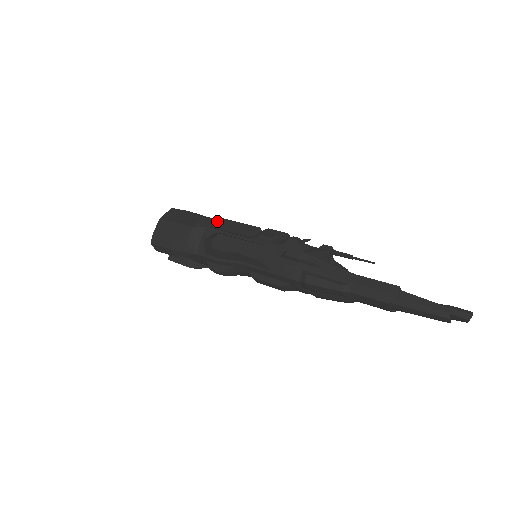
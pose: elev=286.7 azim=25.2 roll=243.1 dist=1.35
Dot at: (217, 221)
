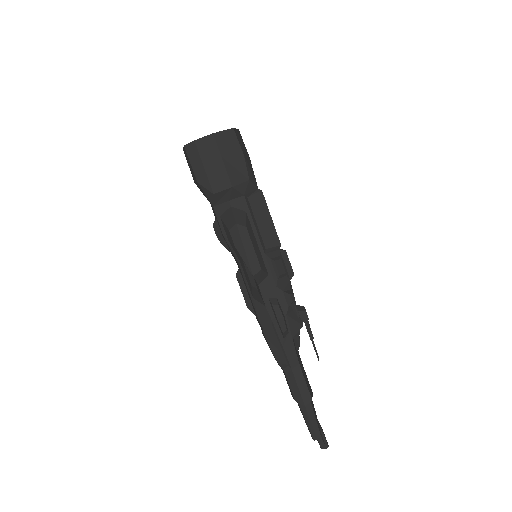
Dot at: (257, 194)
